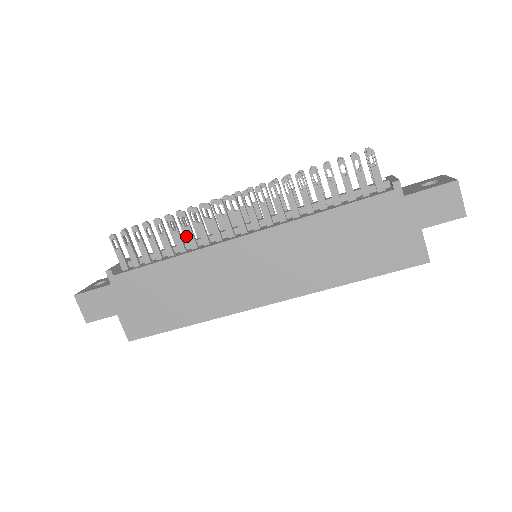
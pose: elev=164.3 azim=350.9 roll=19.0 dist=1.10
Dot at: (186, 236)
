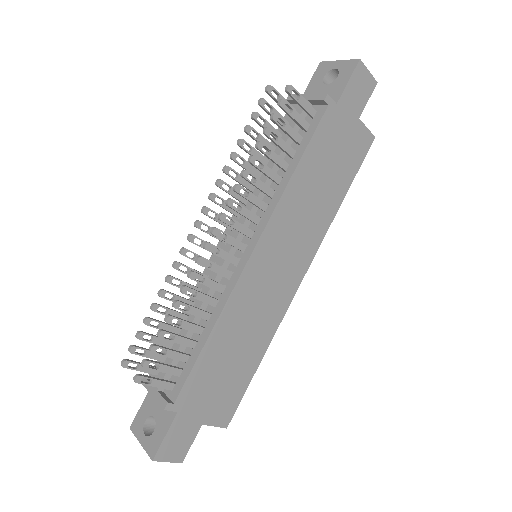
Dot at: occluded
